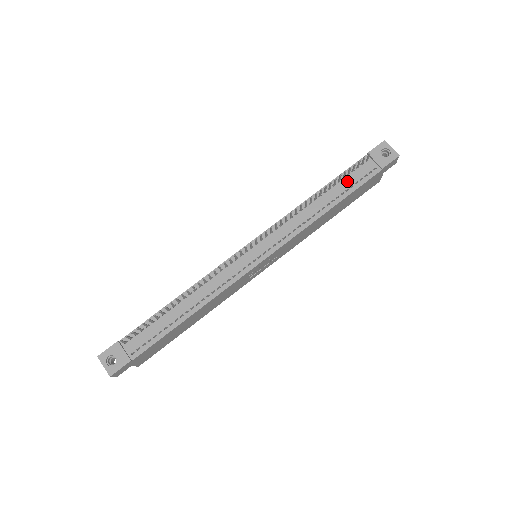
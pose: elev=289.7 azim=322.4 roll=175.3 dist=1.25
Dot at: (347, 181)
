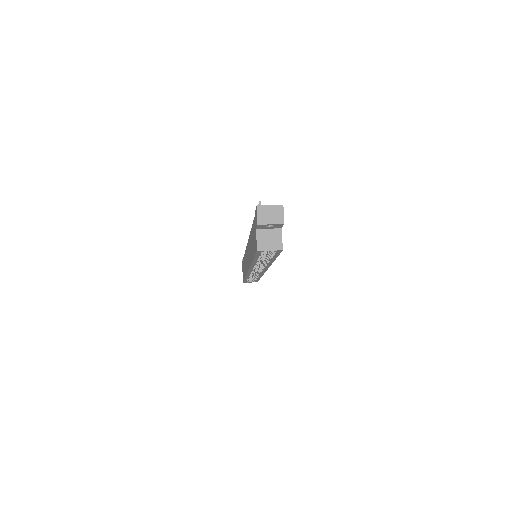
Dot at: occluded
